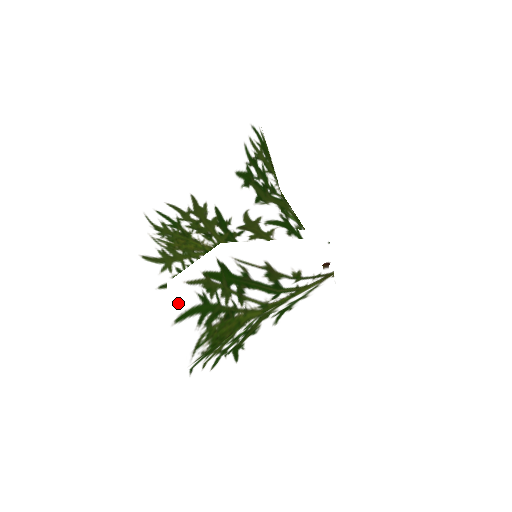
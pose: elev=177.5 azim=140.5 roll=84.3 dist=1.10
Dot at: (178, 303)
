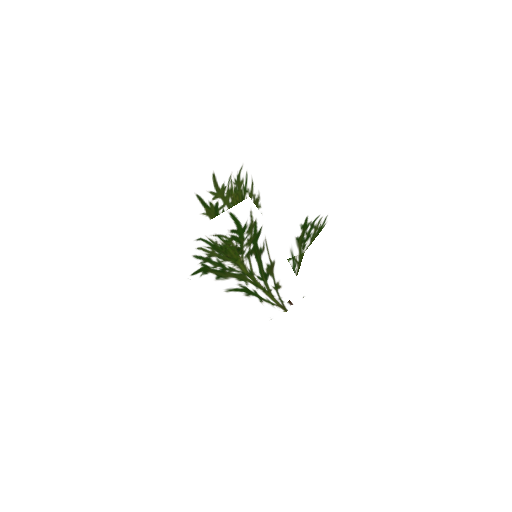
Dot at: (240, 210)
